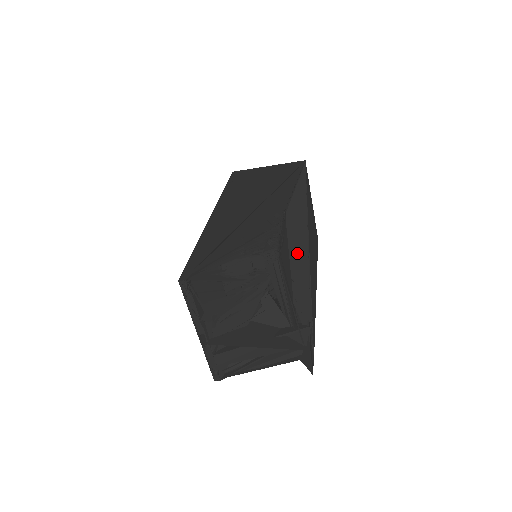
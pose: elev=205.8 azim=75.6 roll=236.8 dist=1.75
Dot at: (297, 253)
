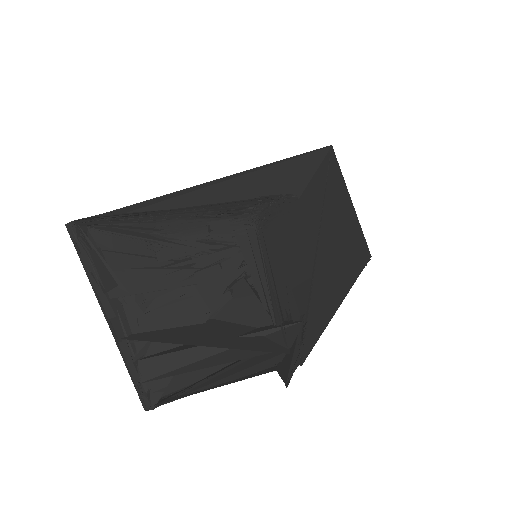
Dot at: (303, 236)
